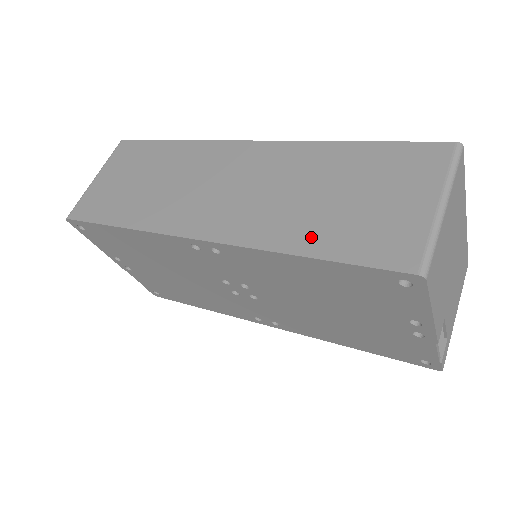
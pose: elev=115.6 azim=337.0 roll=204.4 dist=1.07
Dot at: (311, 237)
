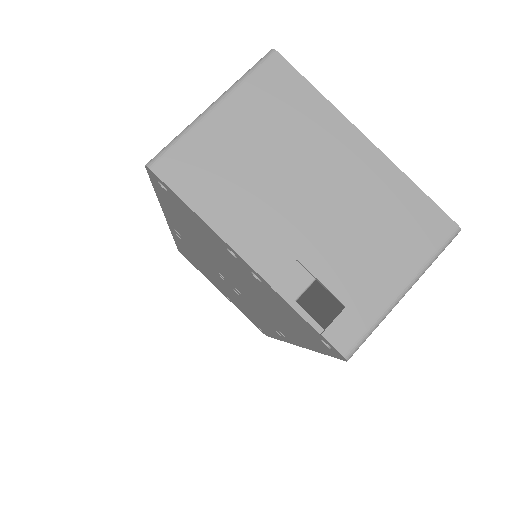
Dot at: occluded
